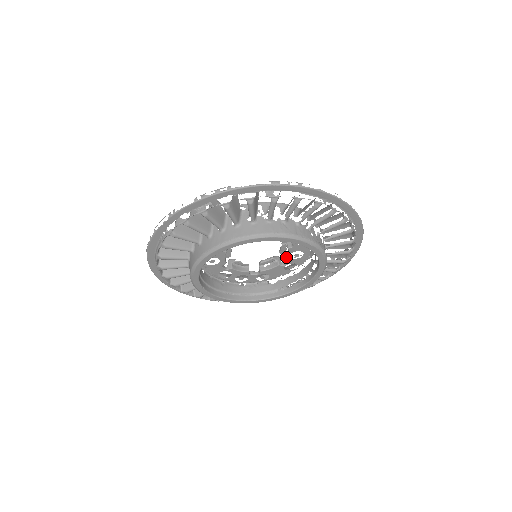
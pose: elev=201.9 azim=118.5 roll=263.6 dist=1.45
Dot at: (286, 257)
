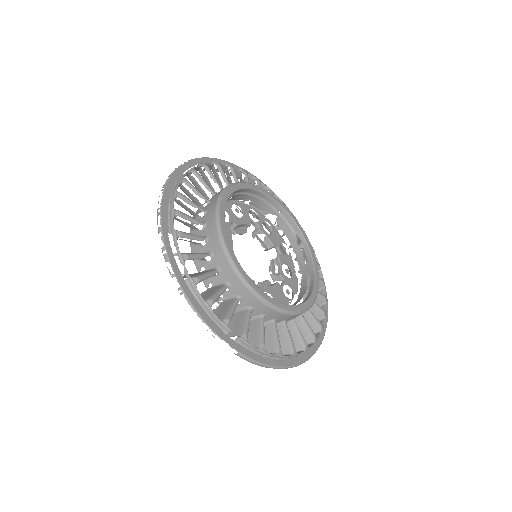
Dot at: (279, 272)
